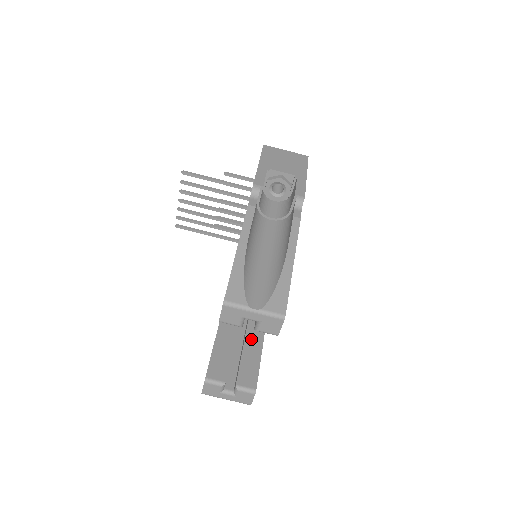
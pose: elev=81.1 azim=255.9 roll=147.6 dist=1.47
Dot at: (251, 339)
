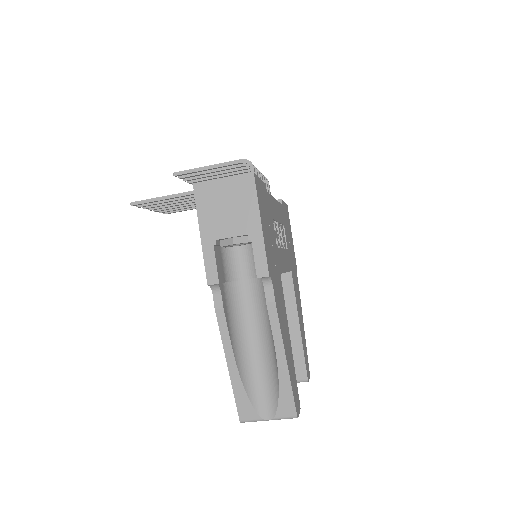
Dot at: occluded
